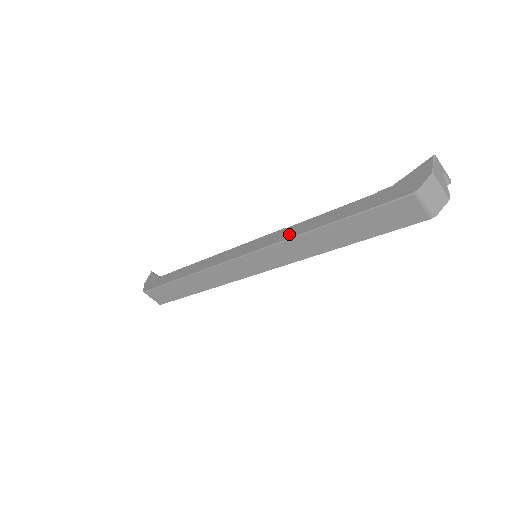
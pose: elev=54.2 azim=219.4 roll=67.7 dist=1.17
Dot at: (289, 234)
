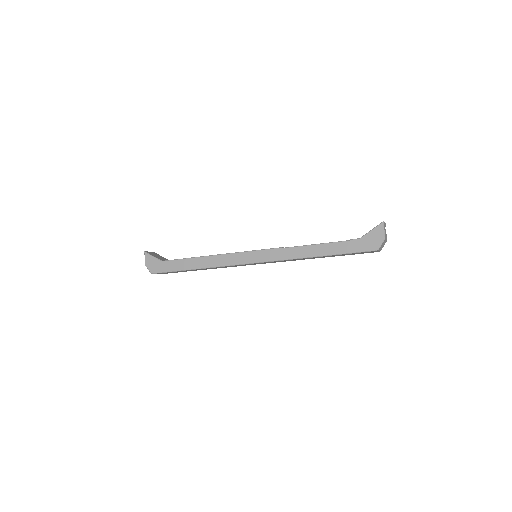
Dot at: (290, 255)
